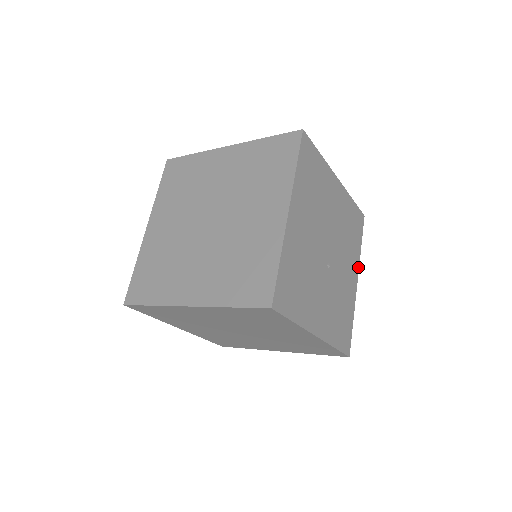
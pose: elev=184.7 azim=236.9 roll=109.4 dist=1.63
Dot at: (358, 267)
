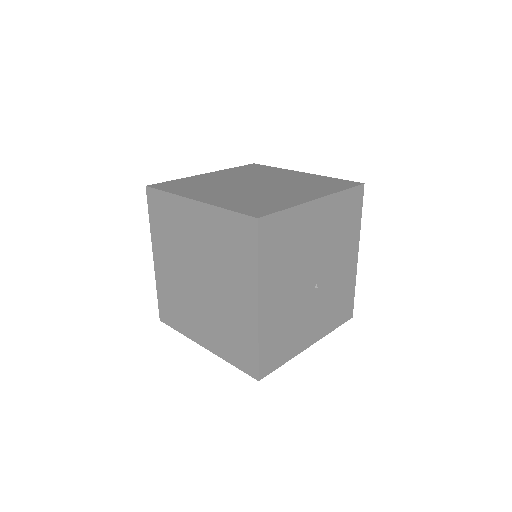
Dot at: (358, 241)
